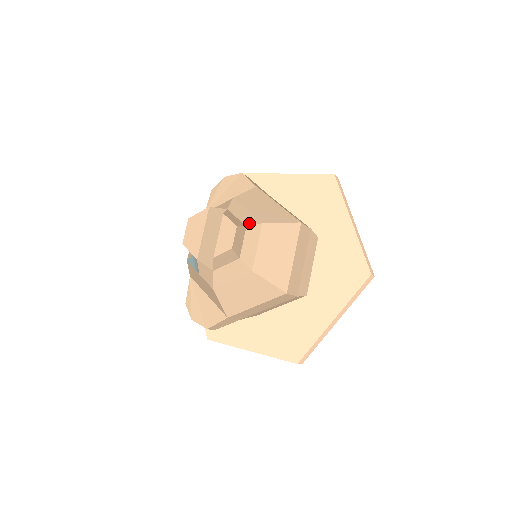
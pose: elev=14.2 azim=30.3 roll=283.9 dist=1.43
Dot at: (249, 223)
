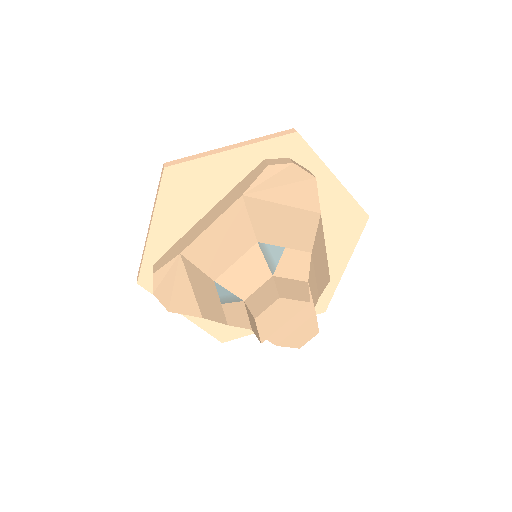
Dot at: (315, 304)
